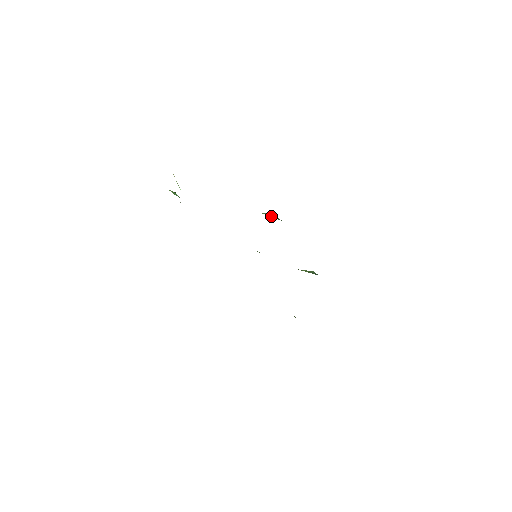
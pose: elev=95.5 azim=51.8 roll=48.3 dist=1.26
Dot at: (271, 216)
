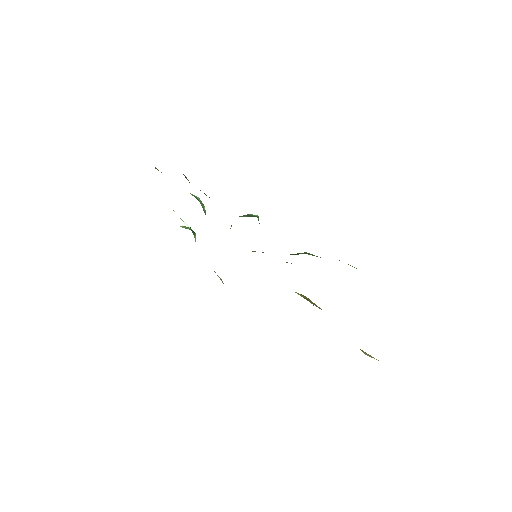
Dot at: (242, 216)
